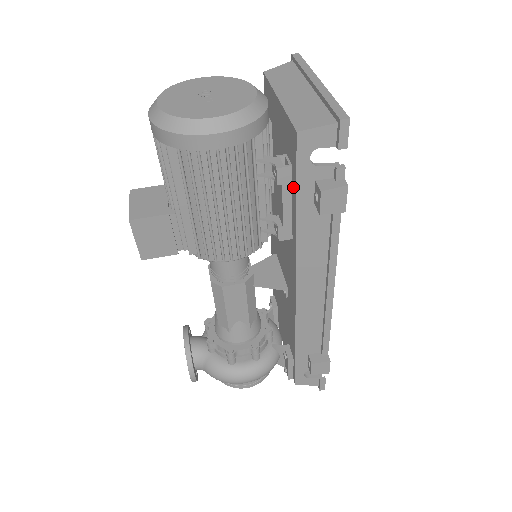
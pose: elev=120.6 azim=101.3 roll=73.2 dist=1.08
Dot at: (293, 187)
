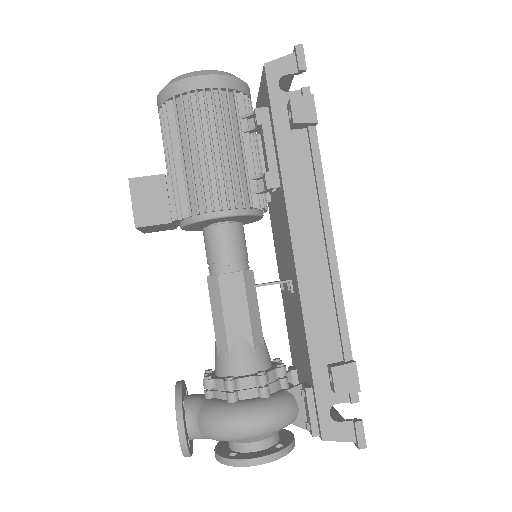
Dot at: (271, 124)
